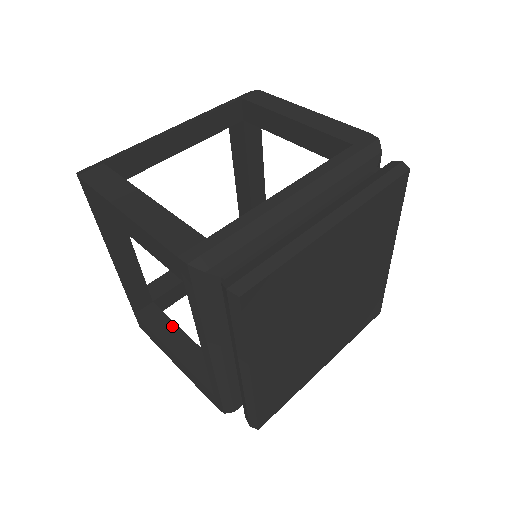
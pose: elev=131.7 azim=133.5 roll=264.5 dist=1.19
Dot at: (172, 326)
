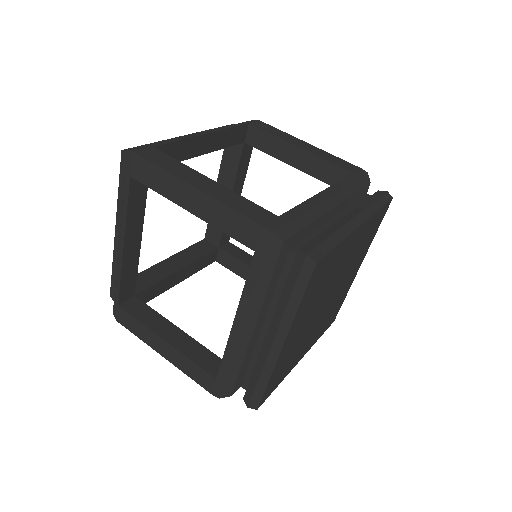
Dot at: (160, 318)
